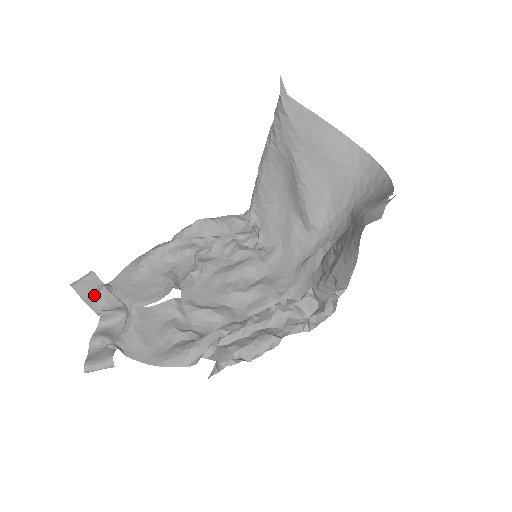
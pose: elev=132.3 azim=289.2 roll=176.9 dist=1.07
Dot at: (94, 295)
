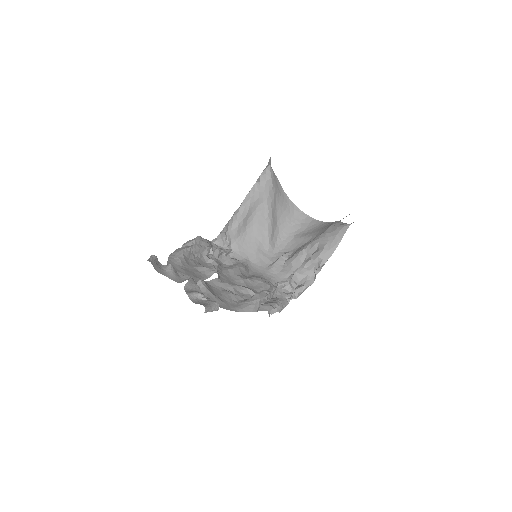
Dot at: (165, 271)
